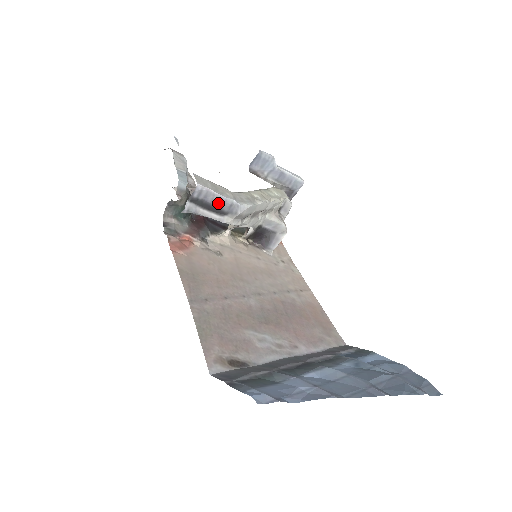
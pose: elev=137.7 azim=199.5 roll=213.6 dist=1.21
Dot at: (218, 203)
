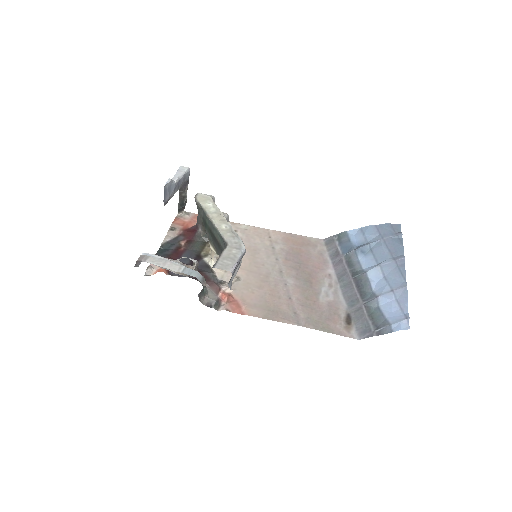
Dot at: occluded
